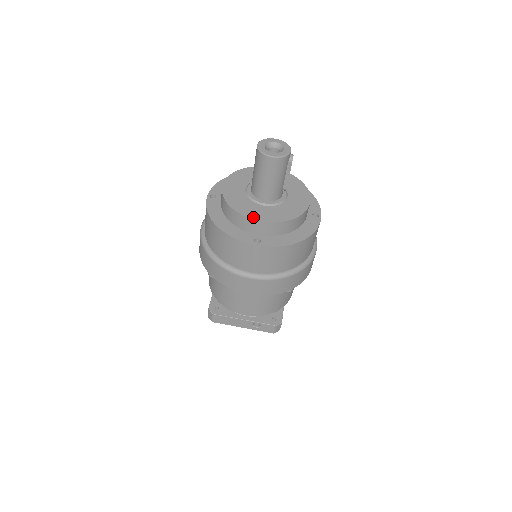
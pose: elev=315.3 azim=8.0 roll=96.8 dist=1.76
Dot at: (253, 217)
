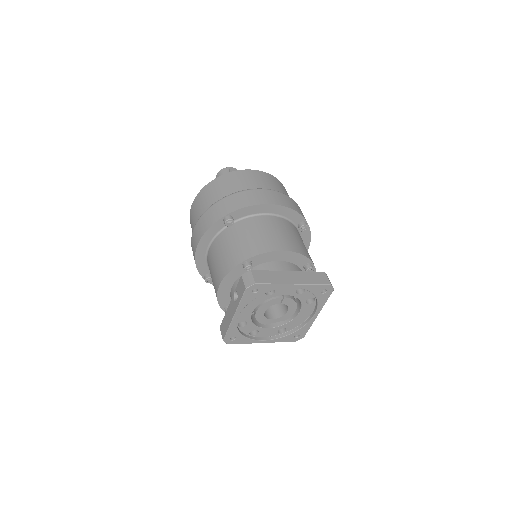
Dot at: occluded
